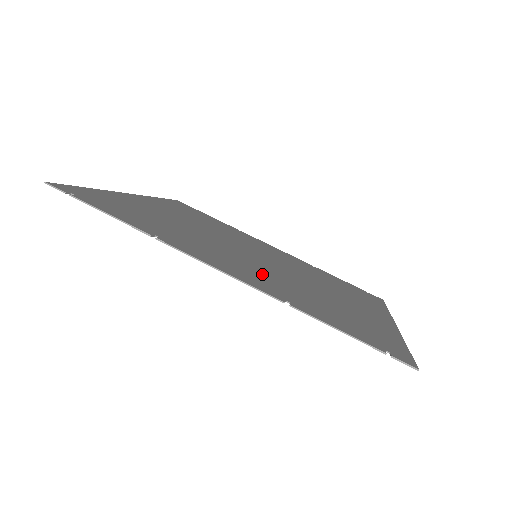
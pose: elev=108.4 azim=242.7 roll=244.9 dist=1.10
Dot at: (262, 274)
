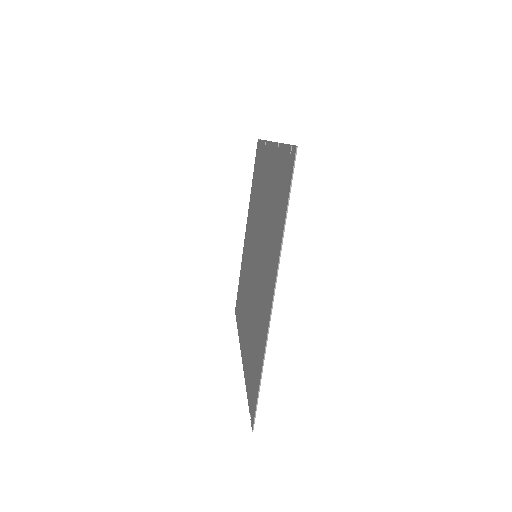
Dot at: occluded
